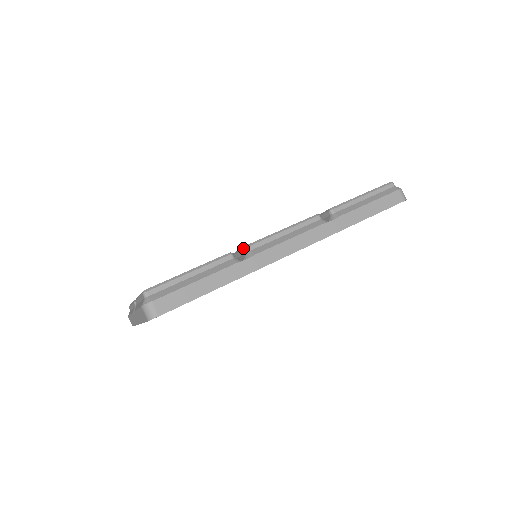
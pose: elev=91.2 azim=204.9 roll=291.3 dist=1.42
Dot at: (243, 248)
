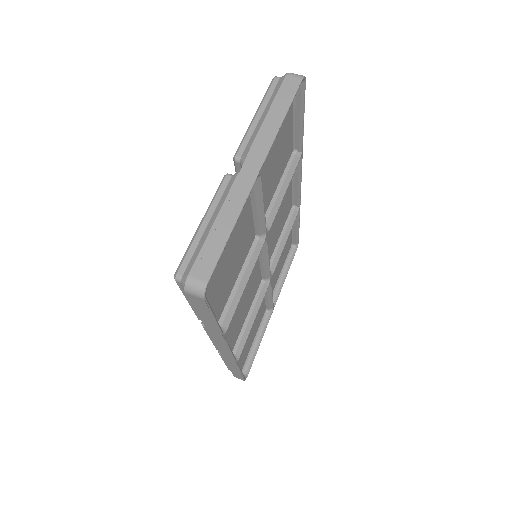
Dot at: occluded
